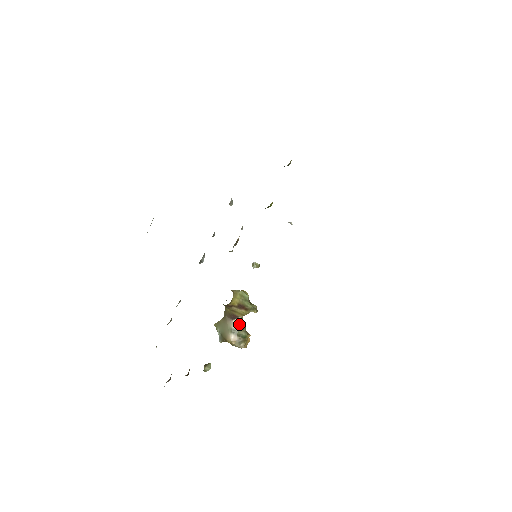
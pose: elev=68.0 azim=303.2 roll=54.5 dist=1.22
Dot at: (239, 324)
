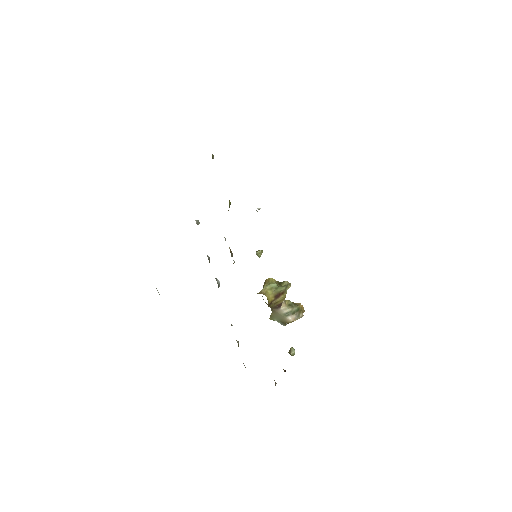
Dot at: (287, 306)
